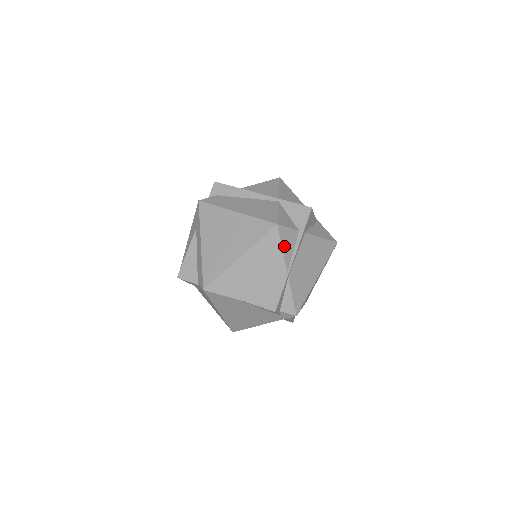
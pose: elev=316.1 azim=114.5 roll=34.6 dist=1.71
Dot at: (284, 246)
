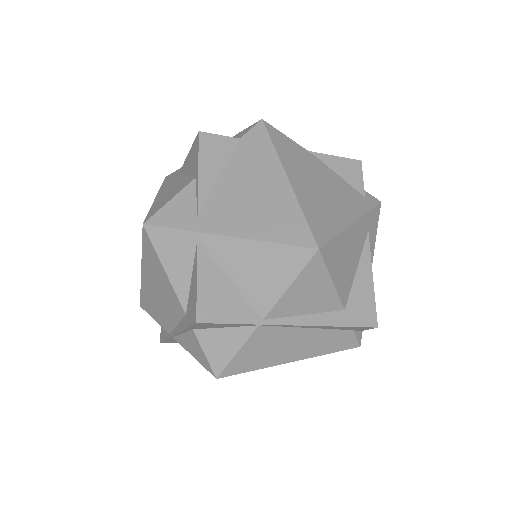
Dot at: occluded
